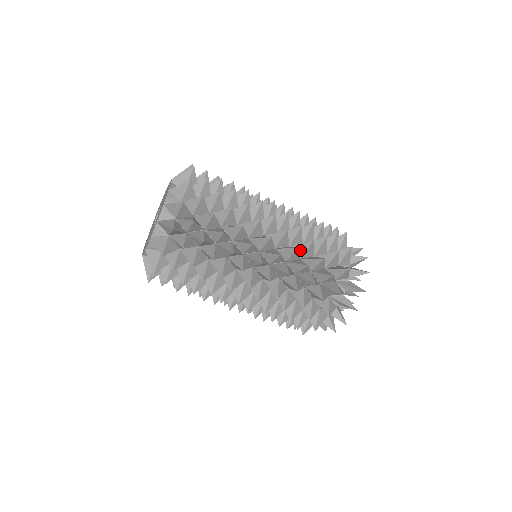
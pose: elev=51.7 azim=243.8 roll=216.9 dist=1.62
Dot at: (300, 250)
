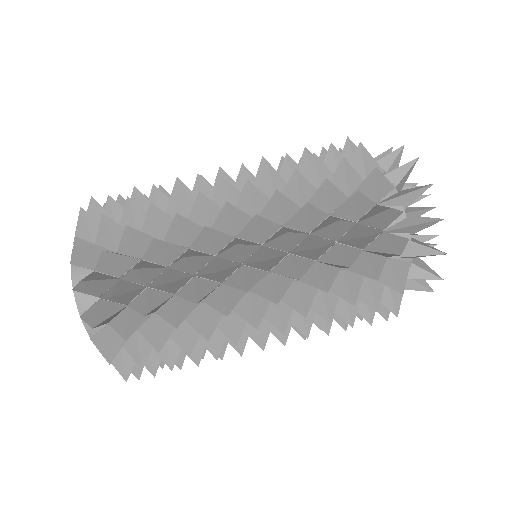
Dot at: occluded
